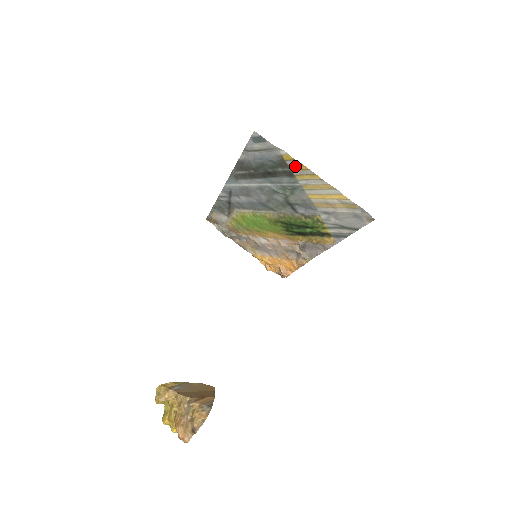
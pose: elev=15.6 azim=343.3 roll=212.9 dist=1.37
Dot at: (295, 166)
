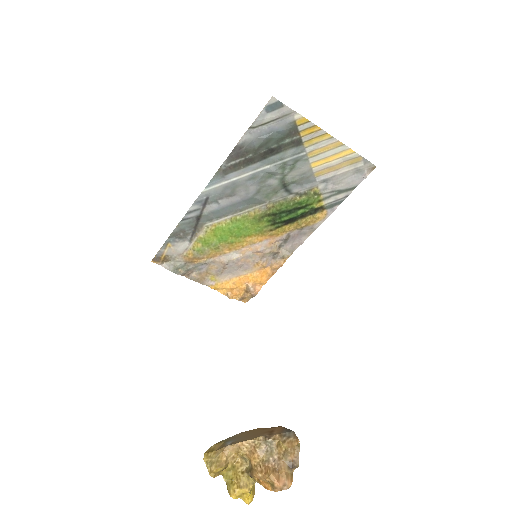
Dot at: (306, 130)
